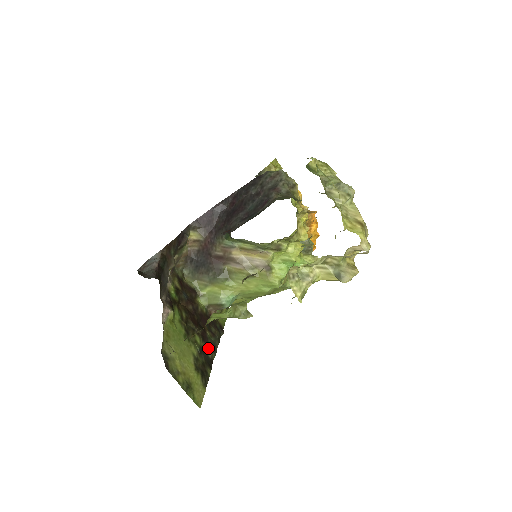
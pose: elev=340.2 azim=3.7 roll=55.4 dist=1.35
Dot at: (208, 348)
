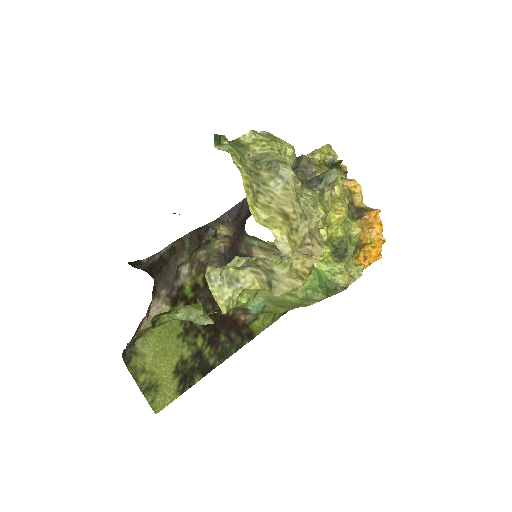
Dot at: (213, 354)
